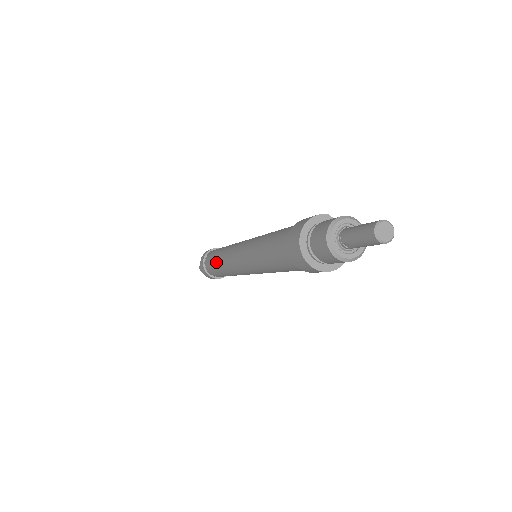
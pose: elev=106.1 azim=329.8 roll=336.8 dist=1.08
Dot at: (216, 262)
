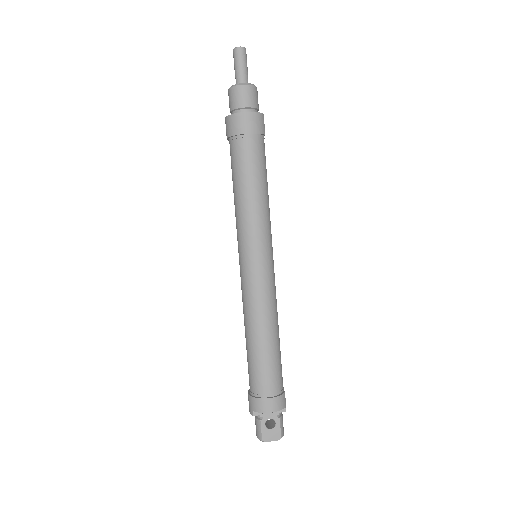
Dot at: occluded
